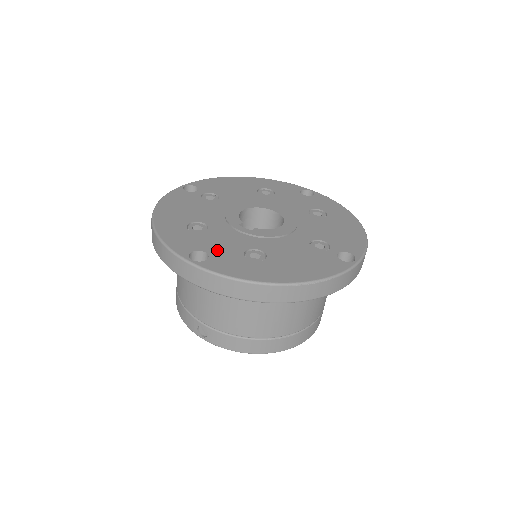
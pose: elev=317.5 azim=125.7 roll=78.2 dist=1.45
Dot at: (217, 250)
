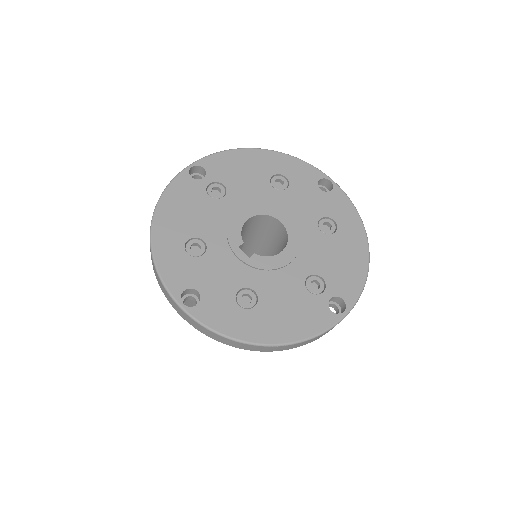
Dot at: (210, 289)
